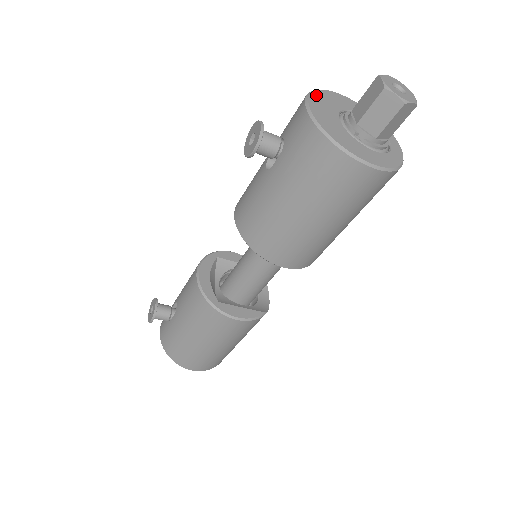
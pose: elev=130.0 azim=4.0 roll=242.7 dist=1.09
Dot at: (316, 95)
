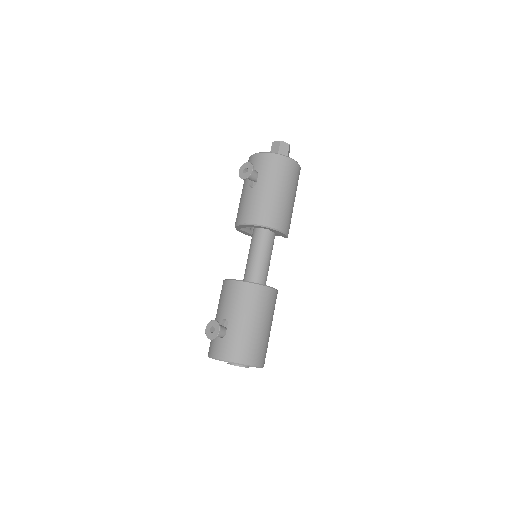
Dot at: occluded
